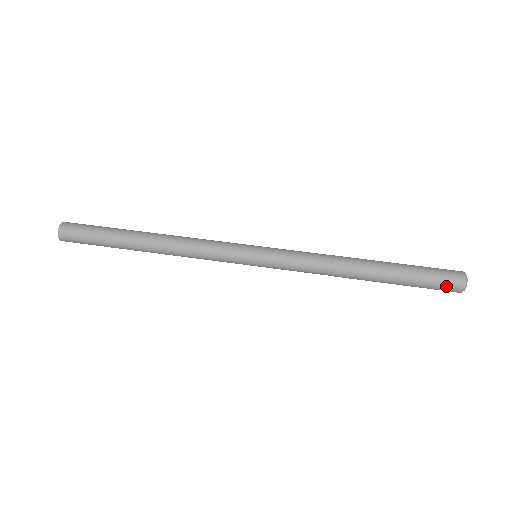
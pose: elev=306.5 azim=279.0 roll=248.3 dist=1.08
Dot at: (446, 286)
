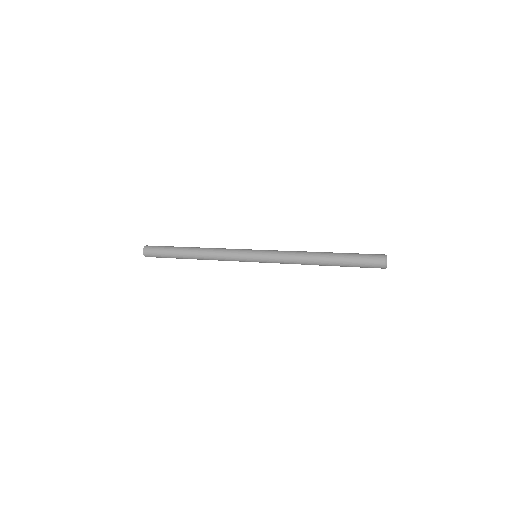
Dot at: (373, 264)
